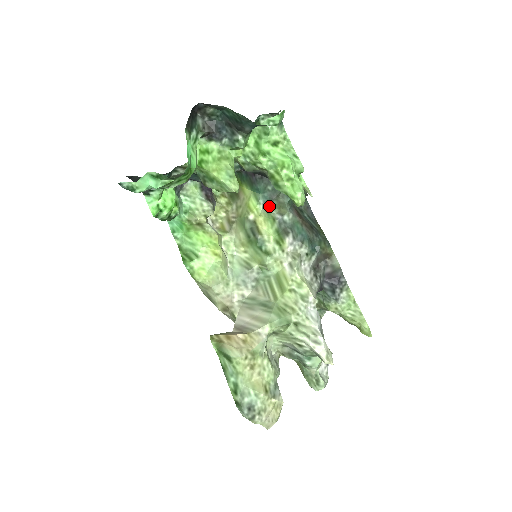
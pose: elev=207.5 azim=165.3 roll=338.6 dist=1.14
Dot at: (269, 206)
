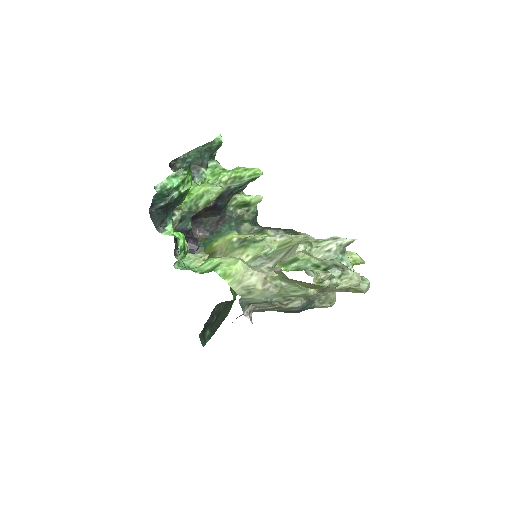
Dot at: (240, 233)
